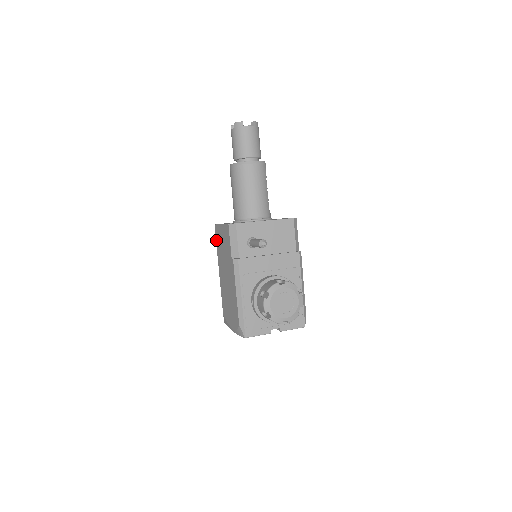
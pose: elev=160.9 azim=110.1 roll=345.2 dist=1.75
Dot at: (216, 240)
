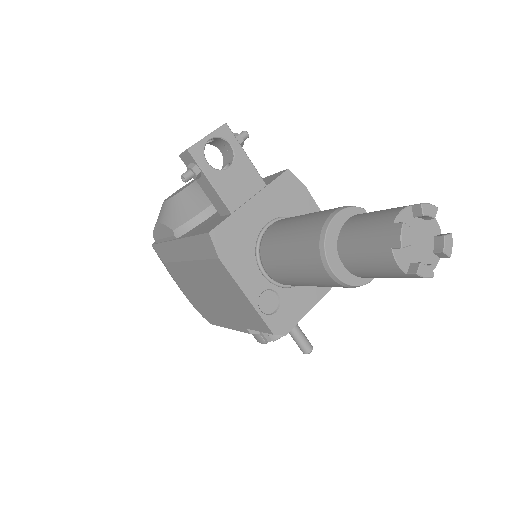
Dot at: (208, 263)
